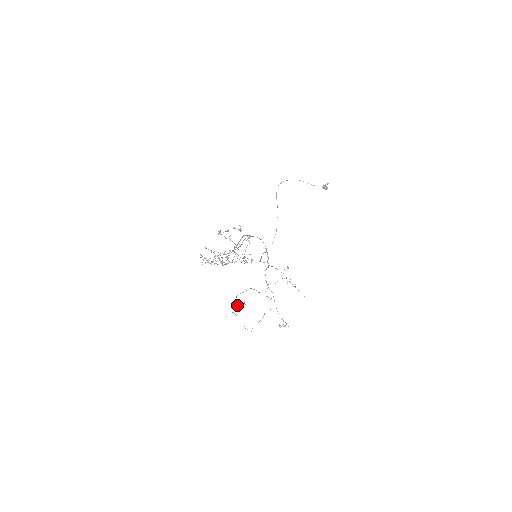
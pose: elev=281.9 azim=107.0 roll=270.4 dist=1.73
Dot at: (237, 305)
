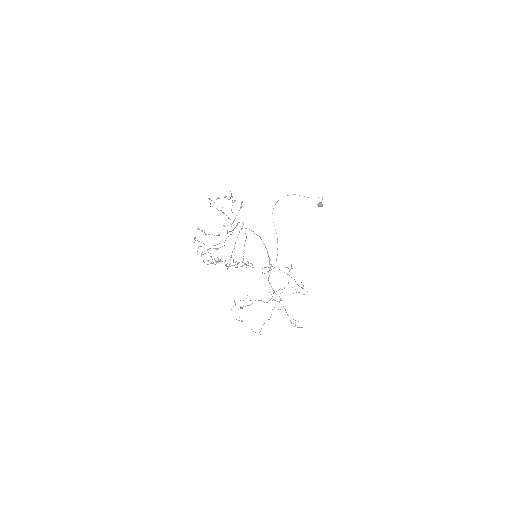
Dot at: (240, 300)
